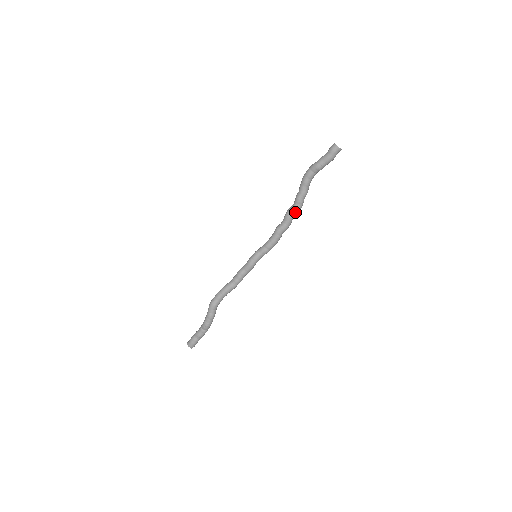
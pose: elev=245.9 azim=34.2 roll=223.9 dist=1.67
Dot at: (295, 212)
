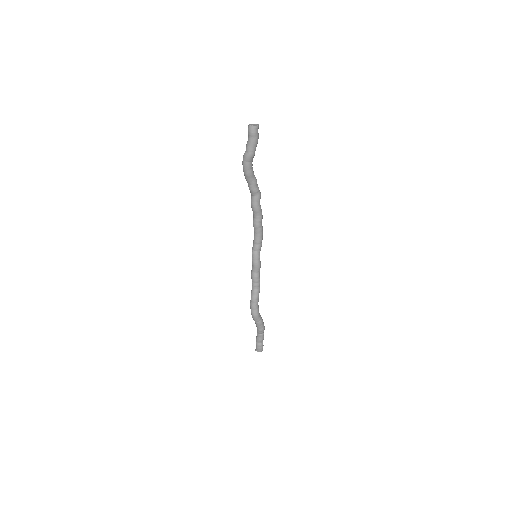
Dot at: (259, 201)
